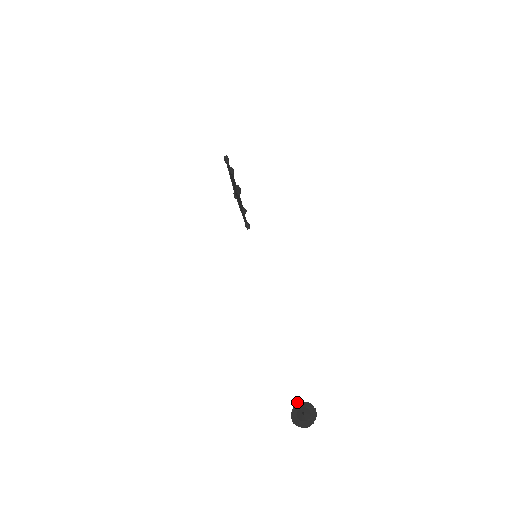
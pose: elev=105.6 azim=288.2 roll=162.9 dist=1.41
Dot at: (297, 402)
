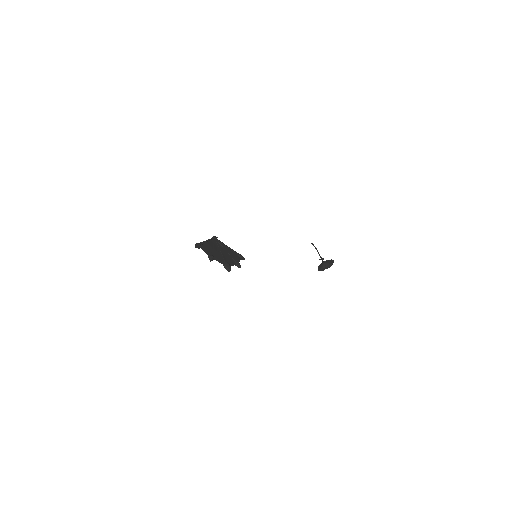
Dot at: occluded
